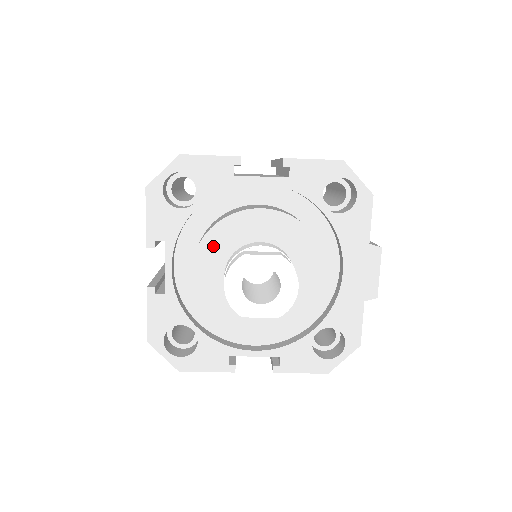
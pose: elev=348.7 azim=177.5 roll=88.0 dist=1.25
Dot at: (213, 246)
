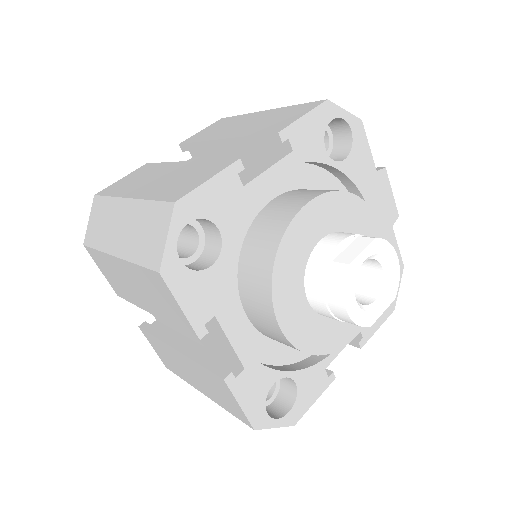
Dot at: (285, 280)
